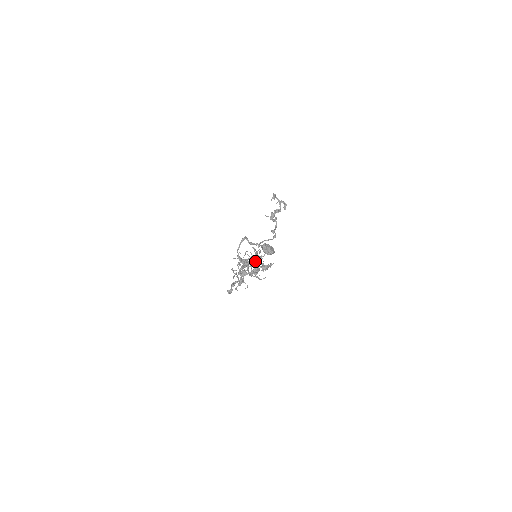
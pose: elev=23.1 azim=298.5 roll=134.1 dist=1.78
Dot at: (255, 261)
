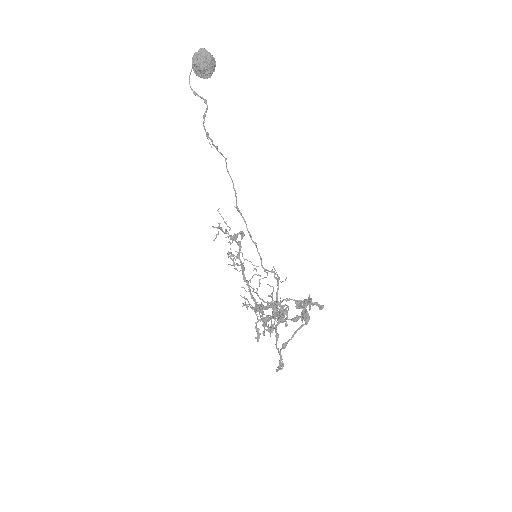
Dot at: occluded
